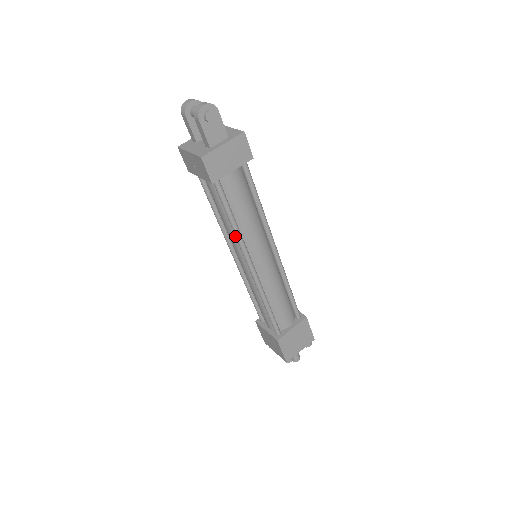
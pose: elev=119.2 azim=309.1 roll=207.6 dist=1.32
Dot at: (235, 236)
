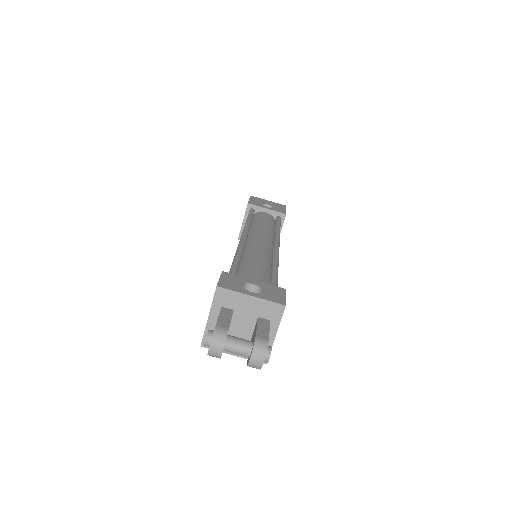
Dot at: occluded
